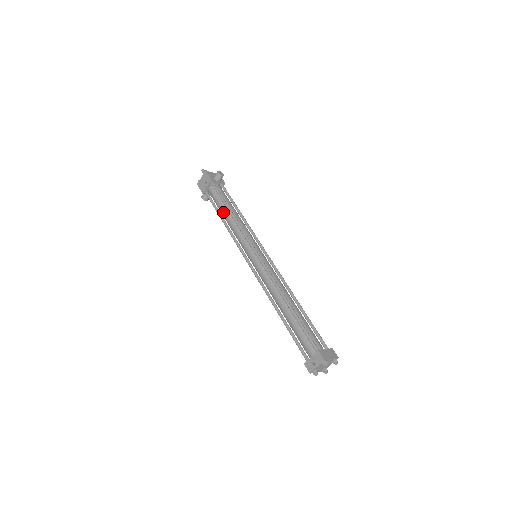
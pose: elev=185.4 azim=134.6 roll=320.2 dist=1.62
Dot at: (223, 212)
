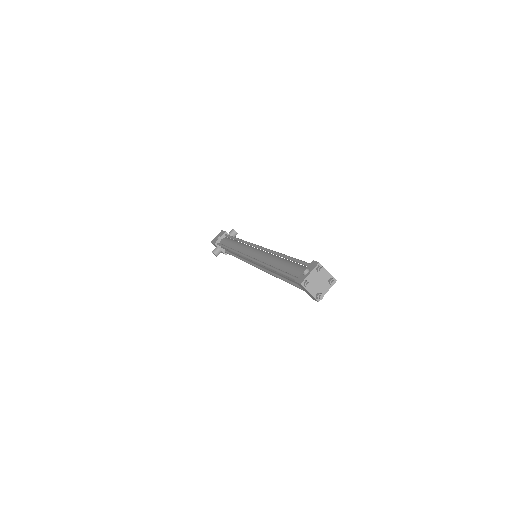
Dot at: (231, 244)
